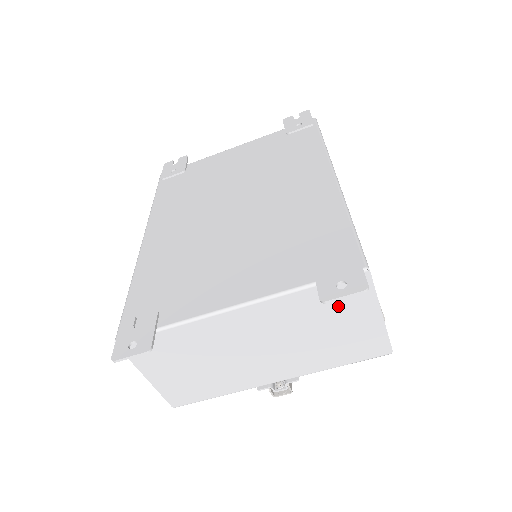
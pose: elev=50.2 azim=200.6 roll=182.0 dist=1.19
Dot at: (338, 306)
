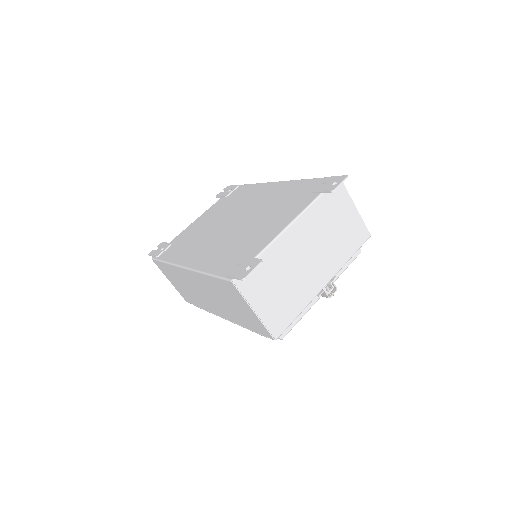
Dot at: (336, 207)
